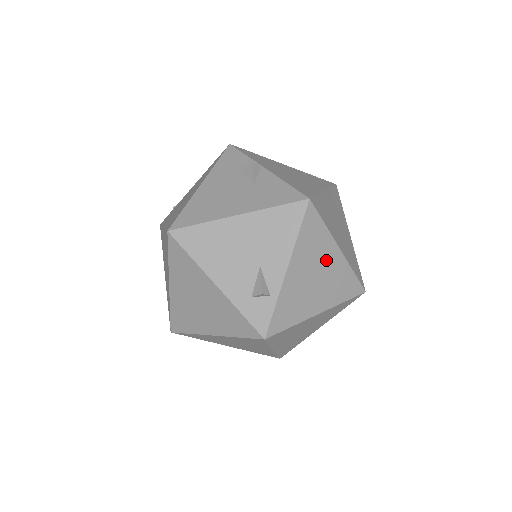
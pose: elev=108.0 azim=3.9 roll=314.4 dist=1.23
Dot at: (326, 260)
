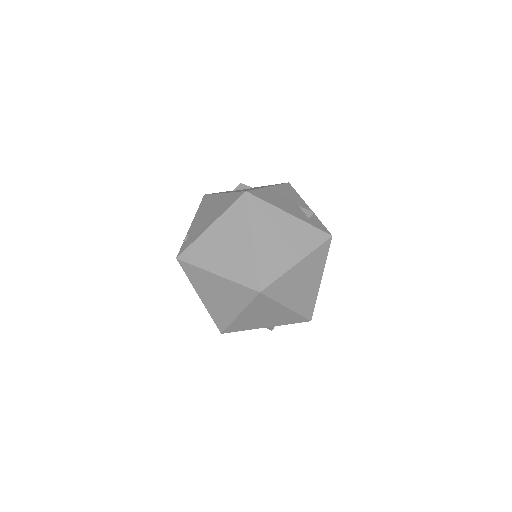
Dot at: occluded
